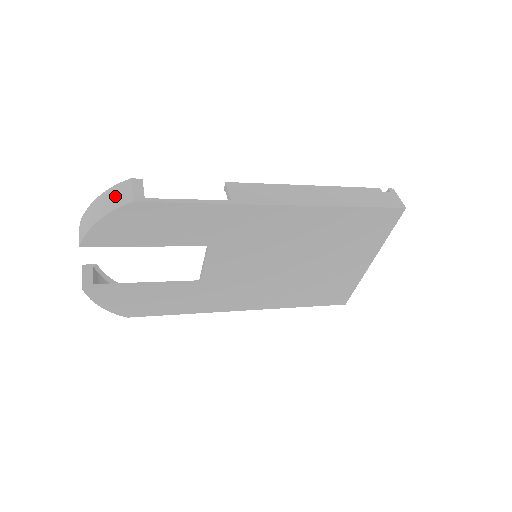
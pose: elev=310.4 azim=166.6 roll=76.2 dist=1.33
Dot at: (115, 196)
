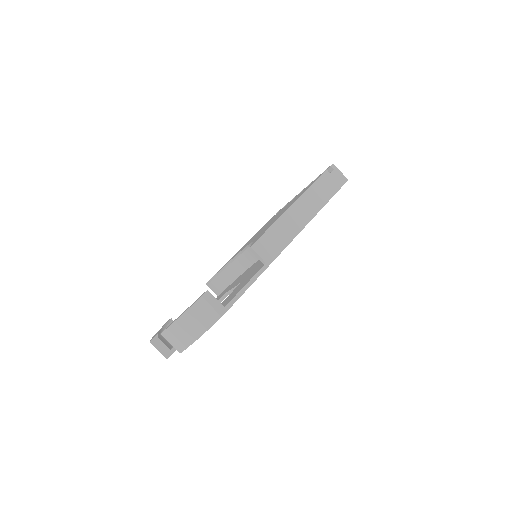
Dot at: (200, 316)
